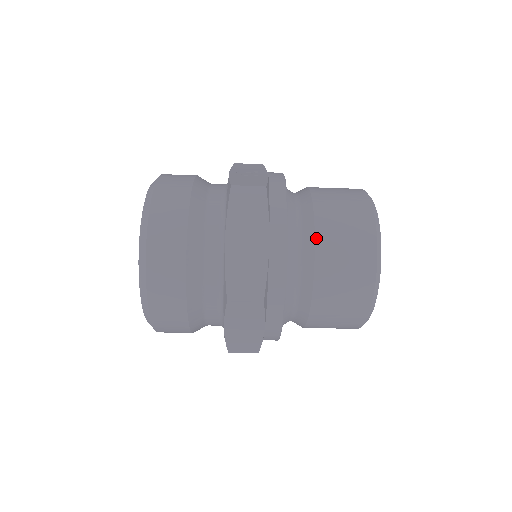
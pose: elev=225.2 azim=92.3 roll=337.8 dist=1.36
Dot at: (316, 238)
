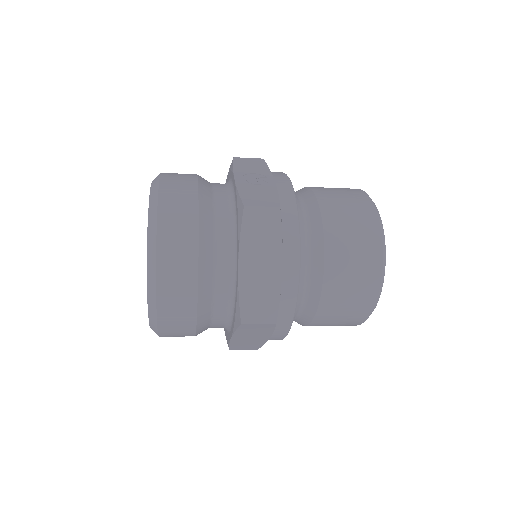
Dot at: (326, 255)
